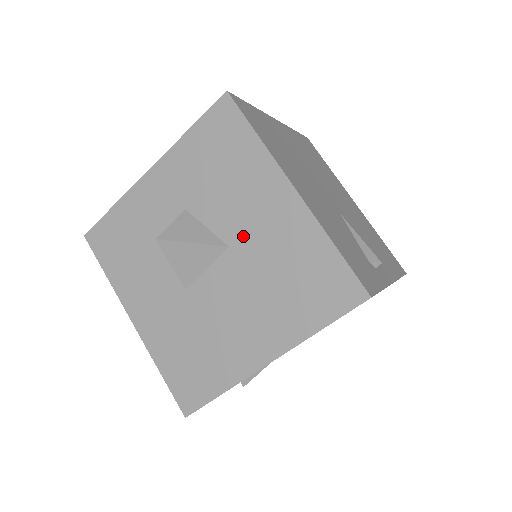
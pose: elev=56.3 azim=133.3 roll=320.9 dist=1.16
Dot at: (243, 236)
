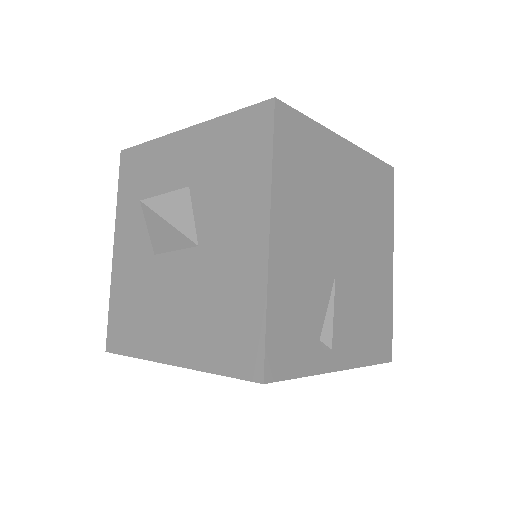
Dot at: (212, 245)
